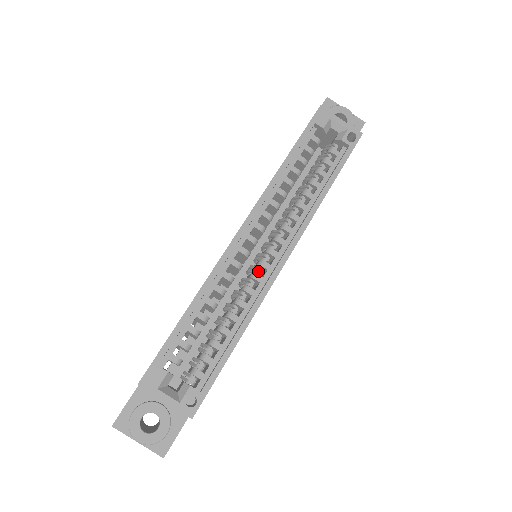
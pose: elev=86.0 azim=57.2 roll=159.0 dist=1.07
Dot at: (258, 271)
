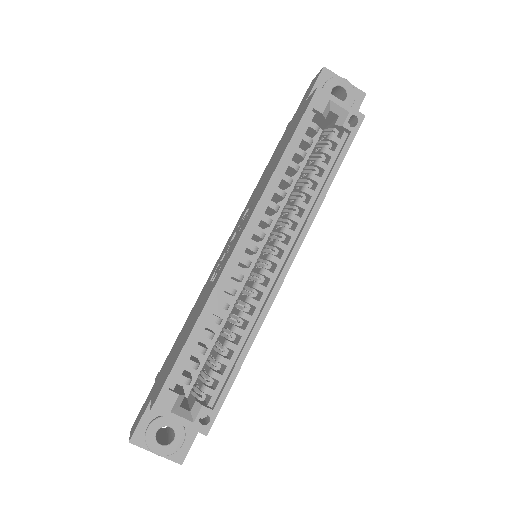
Dot at: (261, 280)
